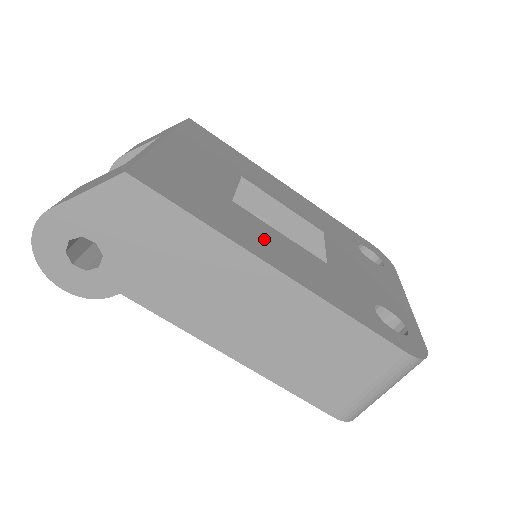
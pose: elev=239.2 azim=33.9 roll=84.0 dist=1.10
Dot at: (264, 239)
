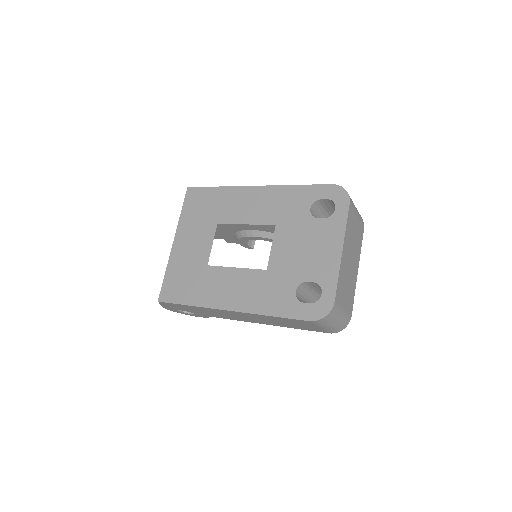
Dot at: (223, 287)
